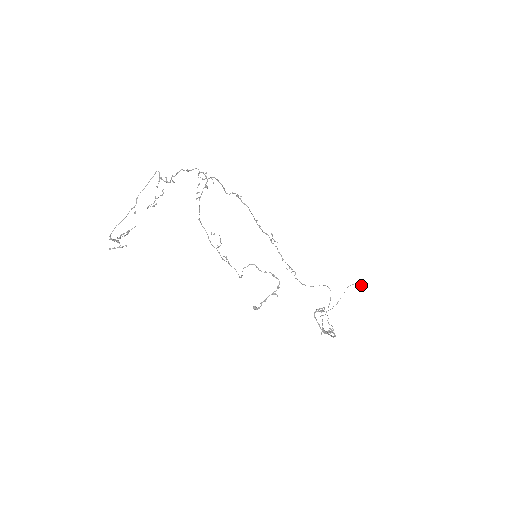
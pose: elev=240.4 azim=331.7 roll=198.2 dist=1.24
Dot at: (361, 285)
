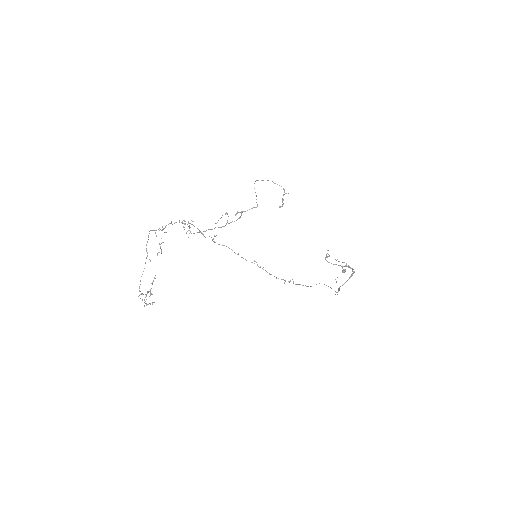
Dot at: (342, 271)
